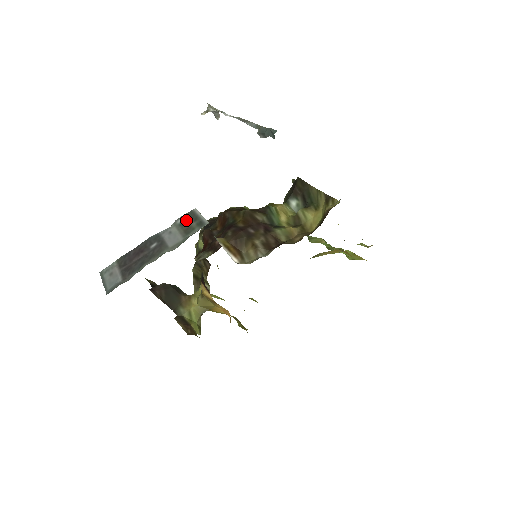
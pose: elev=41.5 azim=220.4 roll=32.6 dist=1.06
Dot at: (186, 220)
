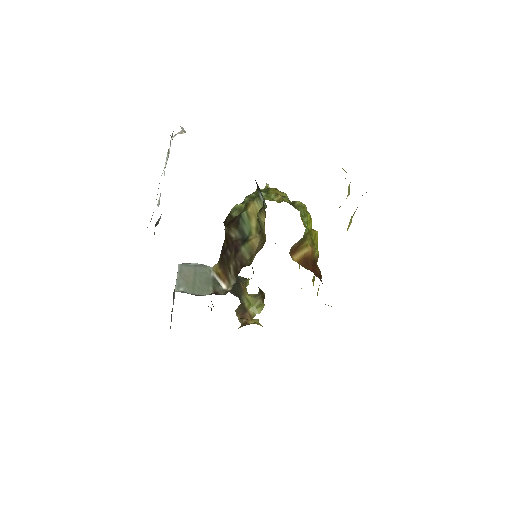
Dot at: occluded
